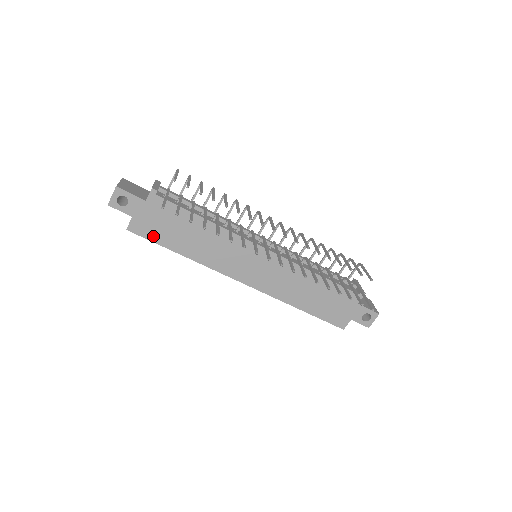
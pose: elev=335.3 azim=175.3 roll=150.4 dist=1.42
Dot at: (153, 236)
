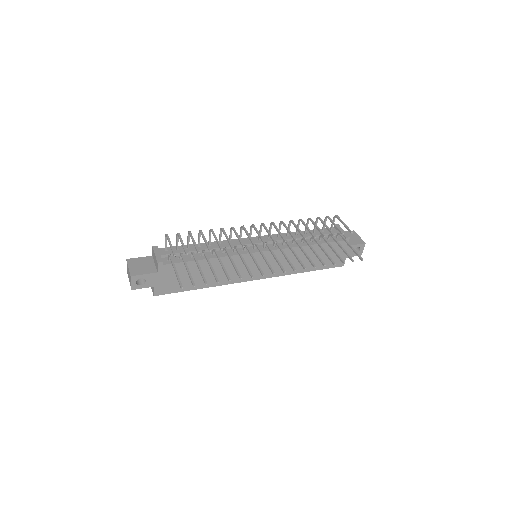
Dot at: (175, 289)
